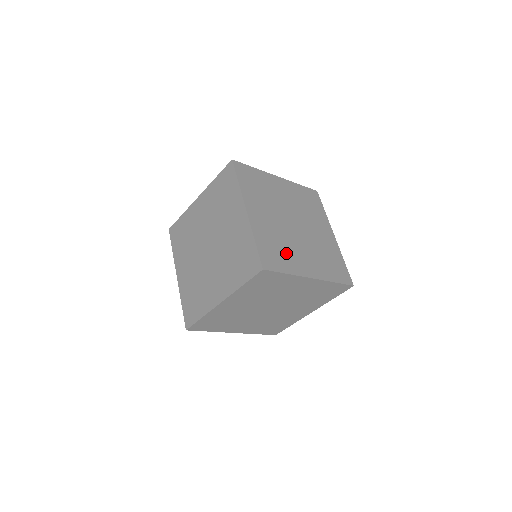
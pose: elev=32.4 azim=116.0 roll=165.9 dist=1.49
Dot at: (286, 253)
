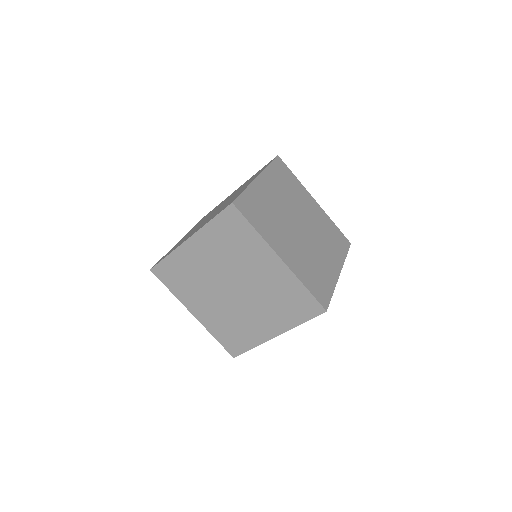
Dot at: (242, 330)
